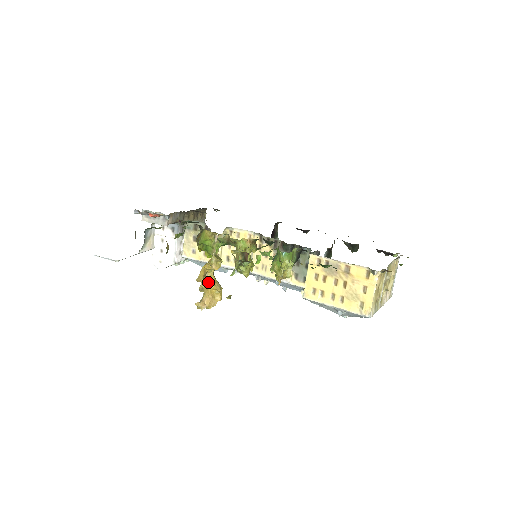
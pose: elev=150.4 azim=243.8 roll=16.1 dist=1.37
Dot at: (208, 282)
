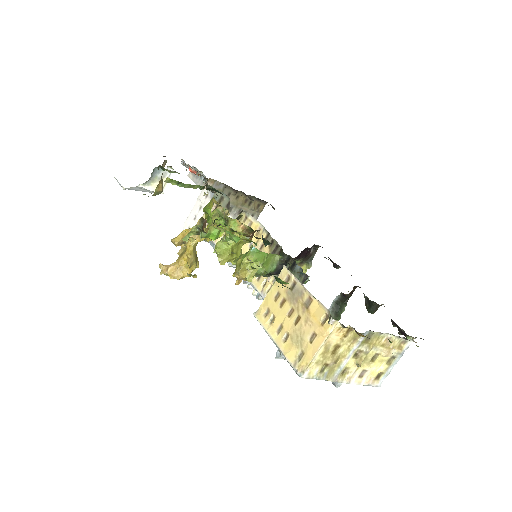
Dot at: (185, 251)
